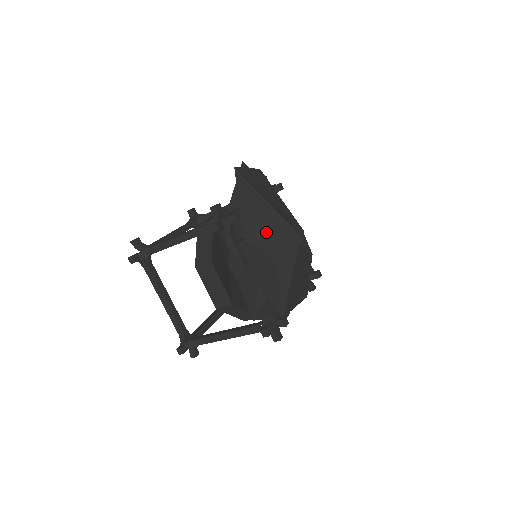
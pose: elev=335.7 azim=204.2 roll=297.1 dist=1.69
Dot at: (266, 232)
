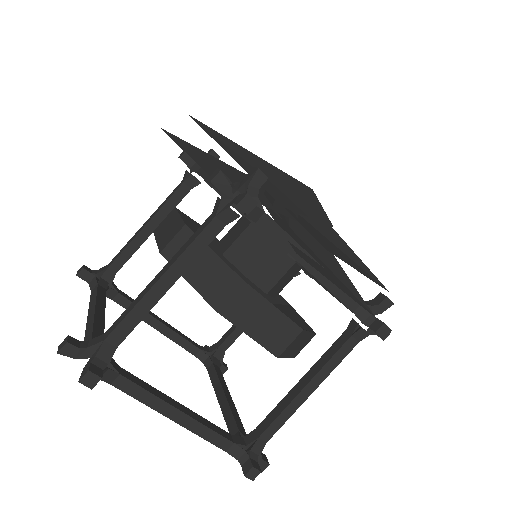
Dot at: (287, 191)
